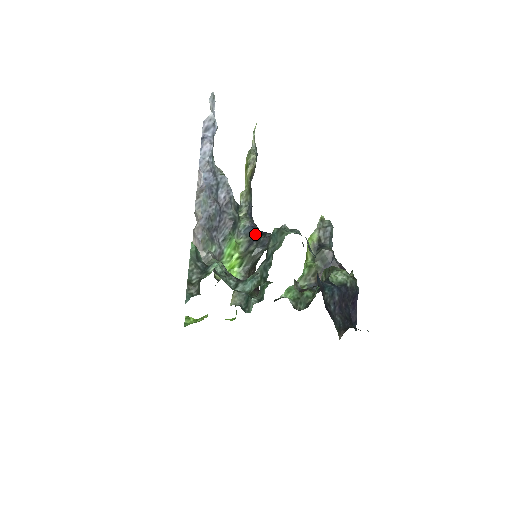
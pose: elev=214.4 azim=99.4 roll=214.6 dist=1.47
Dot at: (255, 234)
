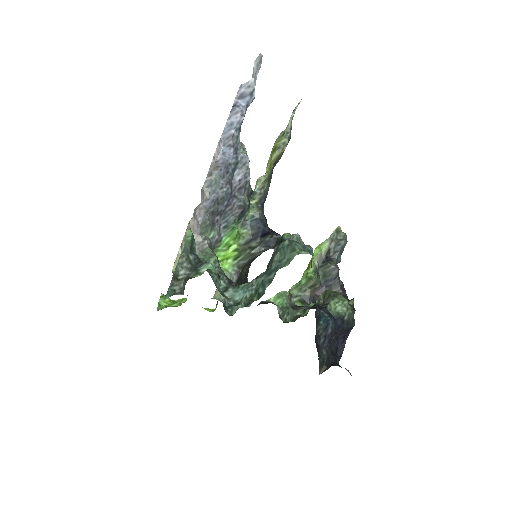
Dot at: (262, 229)
